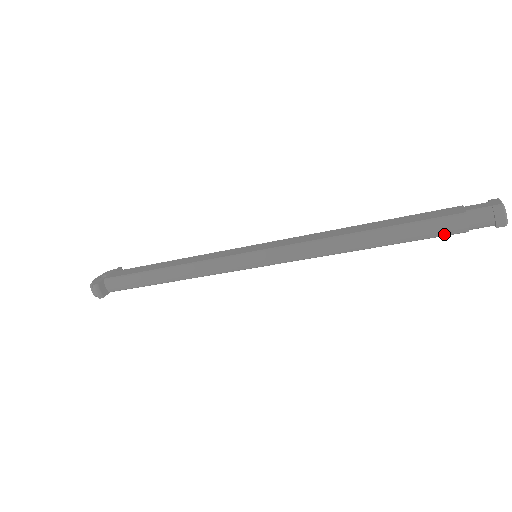
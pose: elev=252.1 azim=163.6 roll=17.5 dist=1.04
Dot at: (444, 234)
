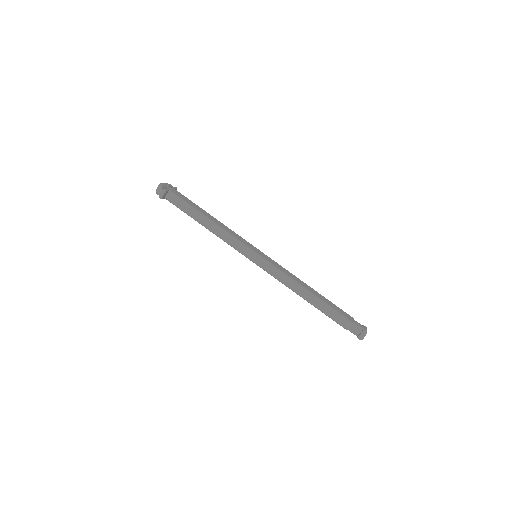
Dot at: (338, 323)
